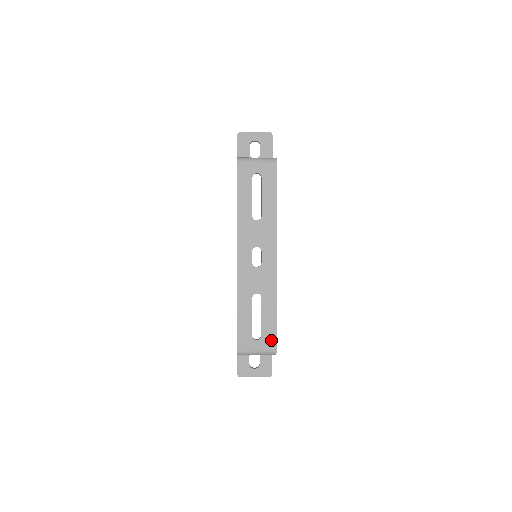
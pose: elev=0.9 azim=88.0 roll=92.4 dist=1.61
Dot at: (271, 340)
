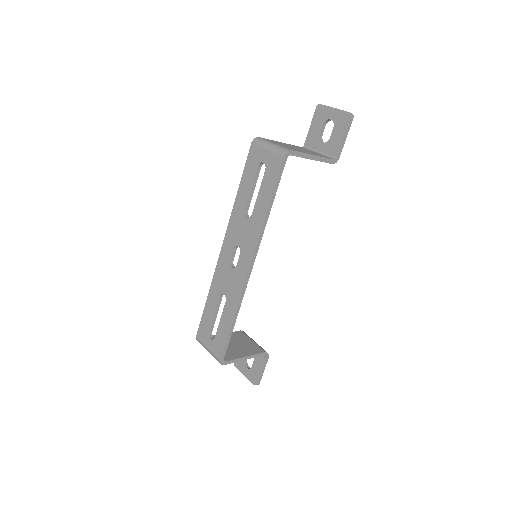
Dot at: (220, 348)
